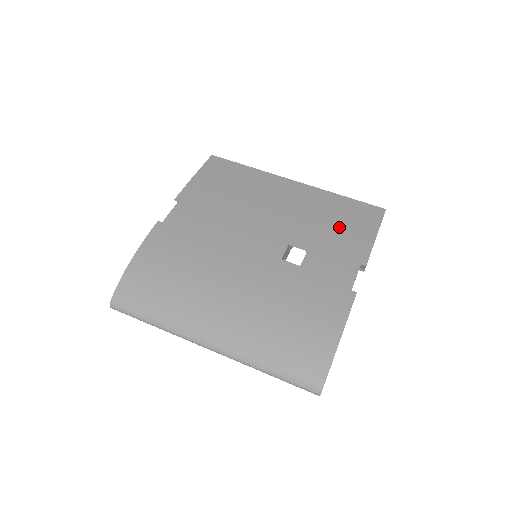
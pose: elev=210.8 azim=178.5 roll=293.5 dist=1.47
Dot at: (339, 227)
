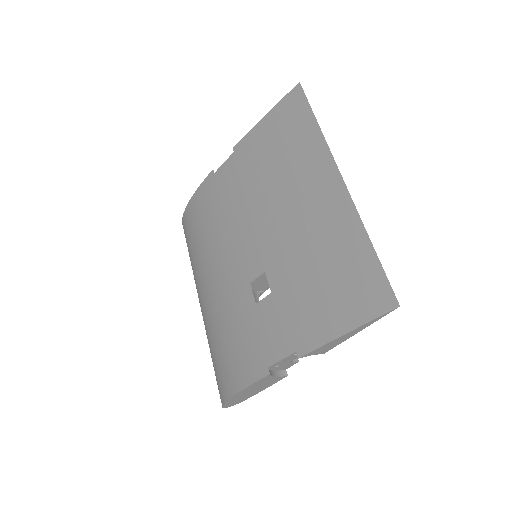
Dot at: (320, 288)
